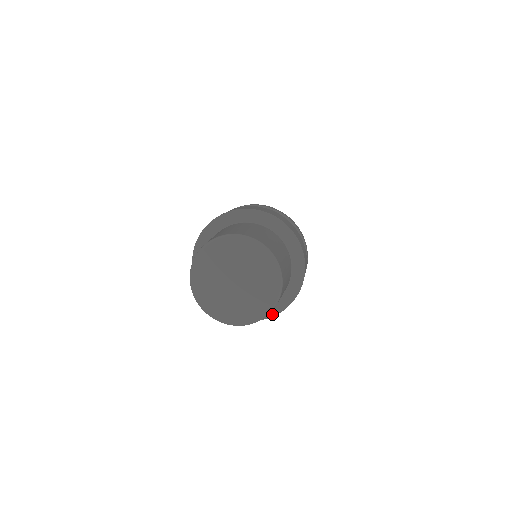
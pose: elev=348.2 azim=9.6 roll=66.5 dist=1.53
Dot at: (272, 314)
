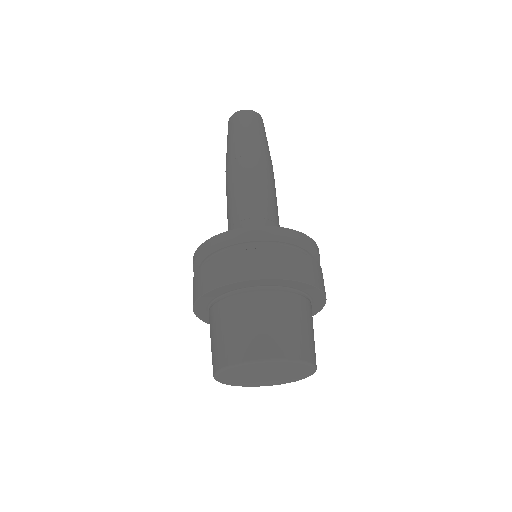
Dot at: occluded
